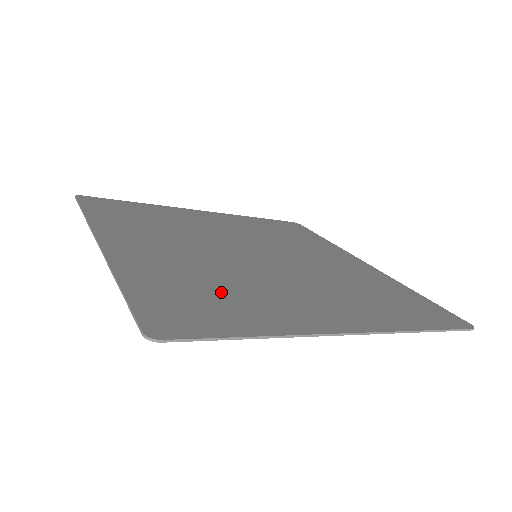
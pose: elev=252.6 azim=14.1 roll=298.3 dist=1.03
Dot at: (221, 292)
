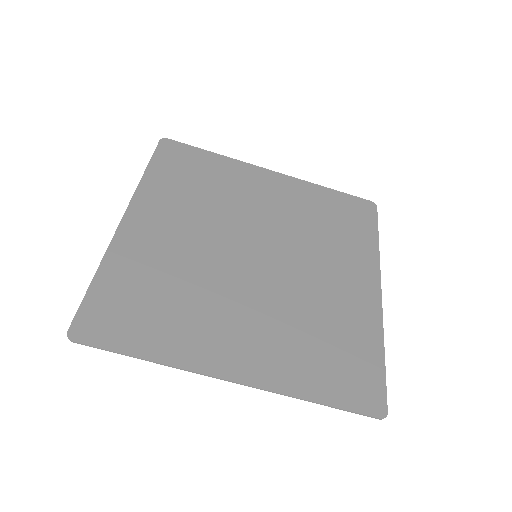
Dot at: (166, 301)
